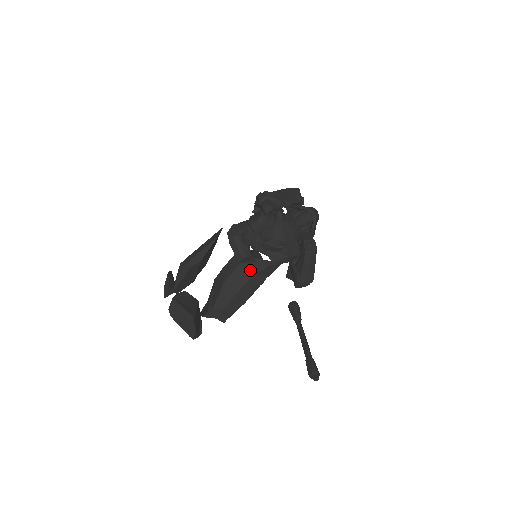
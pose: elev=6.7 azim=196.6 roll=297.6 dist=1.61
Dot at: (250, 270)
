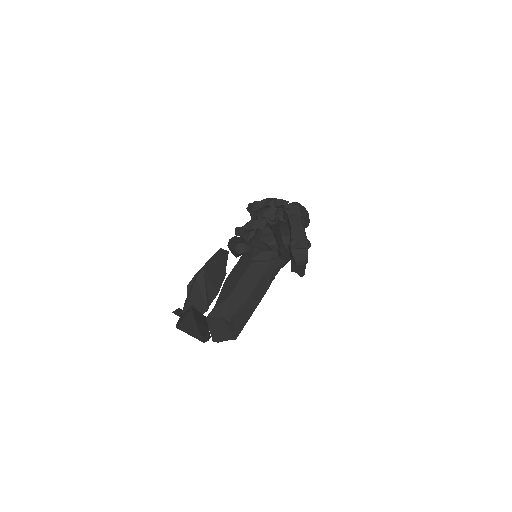
Dot at: (248, 261)
